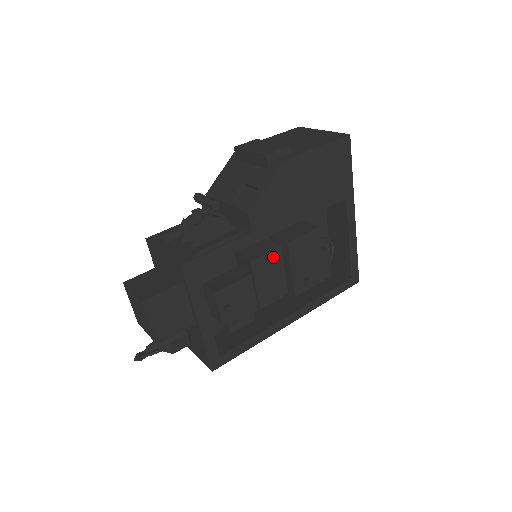
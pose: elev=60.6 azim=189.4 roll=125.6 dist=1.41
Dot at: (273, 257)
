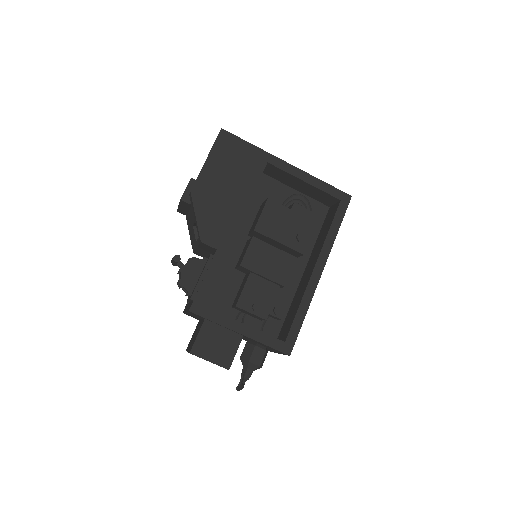
Dot at: (255, 248)
